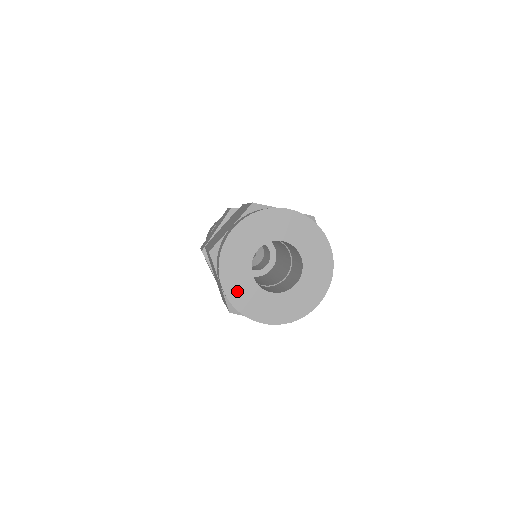
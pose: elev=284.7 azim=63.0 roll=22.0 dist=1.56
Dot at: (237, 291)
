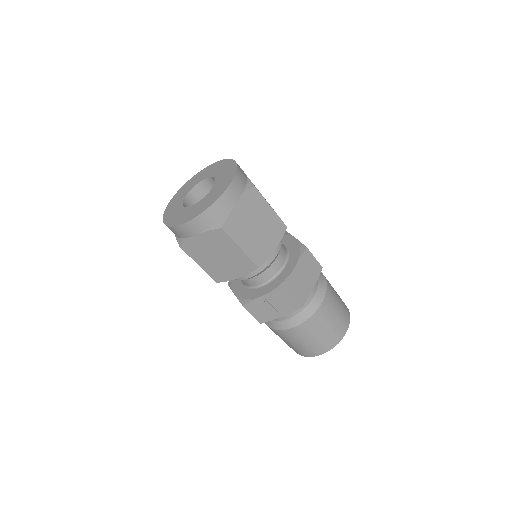
Dot at: (195, 213)
